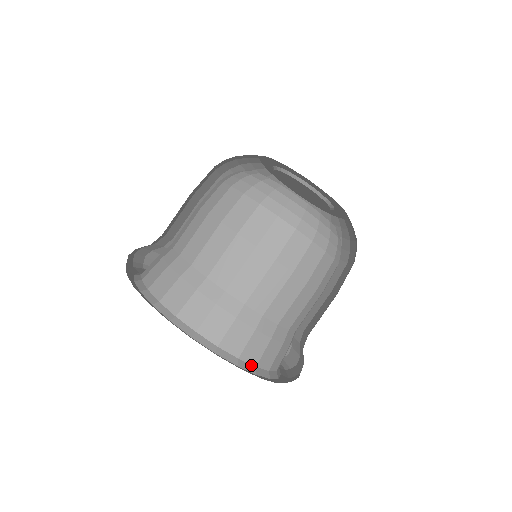
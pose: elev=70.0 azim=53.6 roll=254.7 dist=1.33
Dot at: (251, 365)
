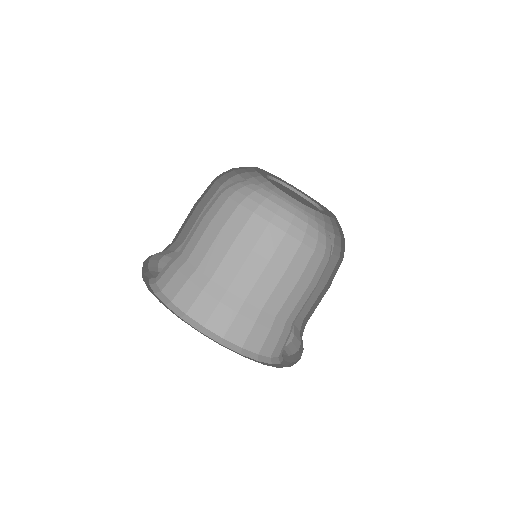
Dot at: (254, 353)
